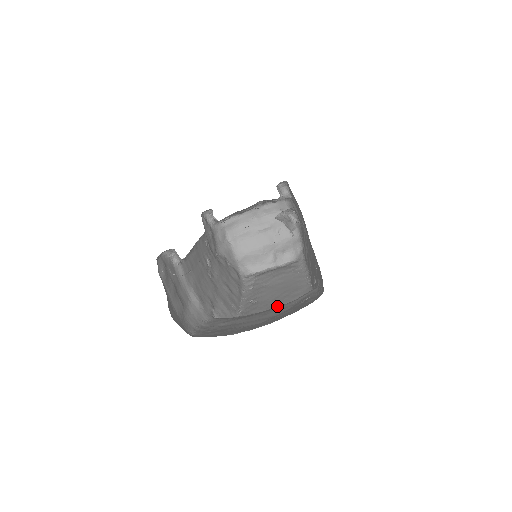
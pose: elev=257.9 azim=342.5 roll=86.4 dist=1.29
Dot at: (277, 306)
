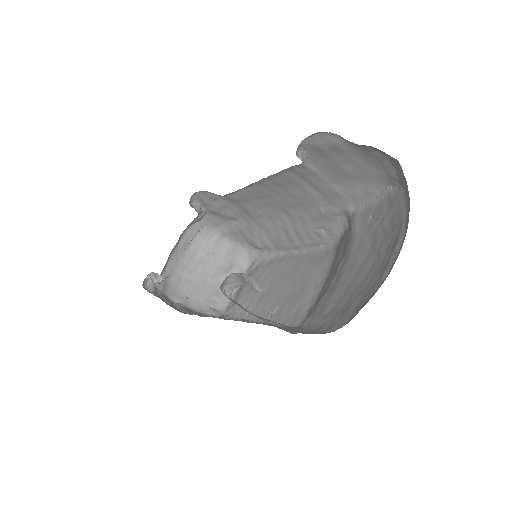
Dot at: (310, 284)
